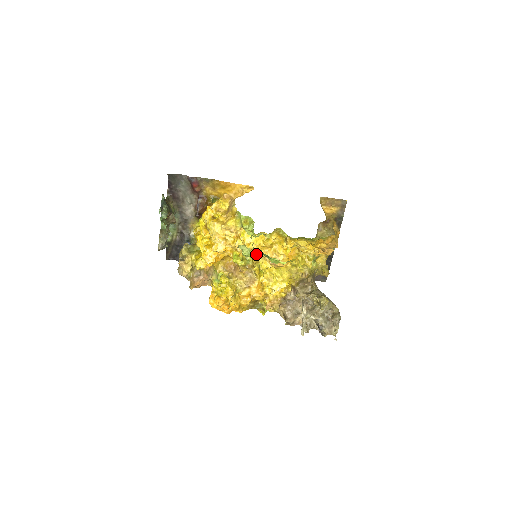
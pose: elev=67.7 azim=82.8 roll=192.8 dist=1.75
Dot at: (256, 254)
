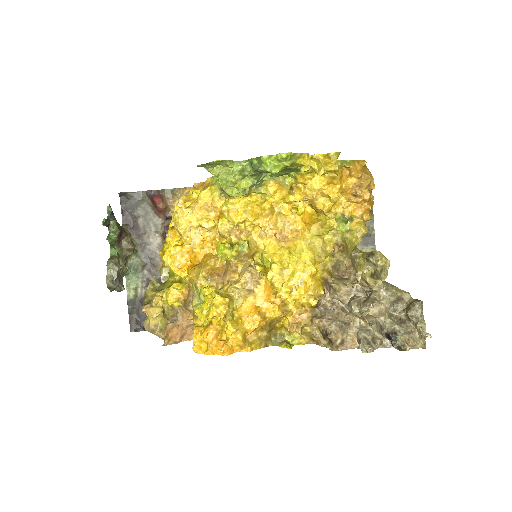
Dot at: (242, 182)
